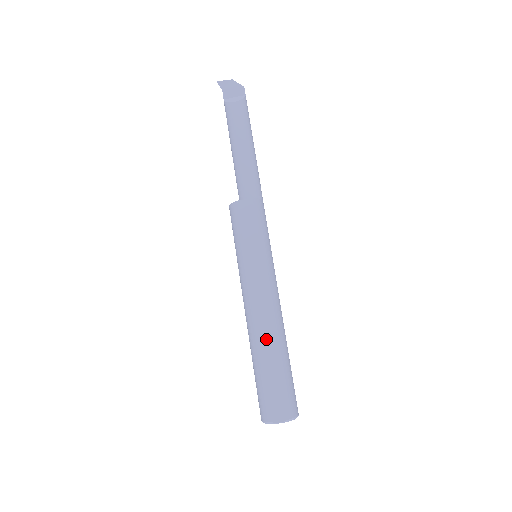
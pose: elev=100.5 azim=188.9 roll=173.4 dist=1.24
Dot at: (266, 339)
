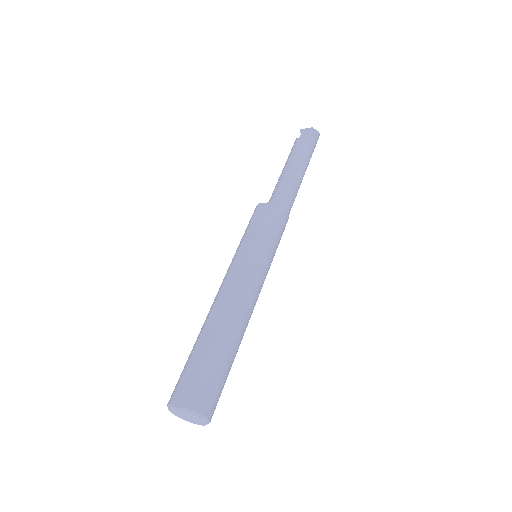
Dot at: (214, 320)
